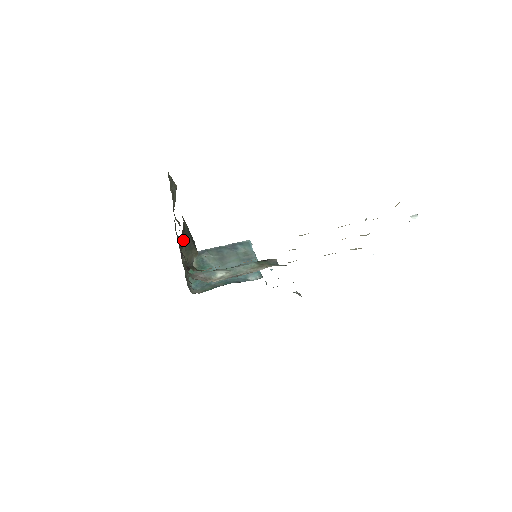
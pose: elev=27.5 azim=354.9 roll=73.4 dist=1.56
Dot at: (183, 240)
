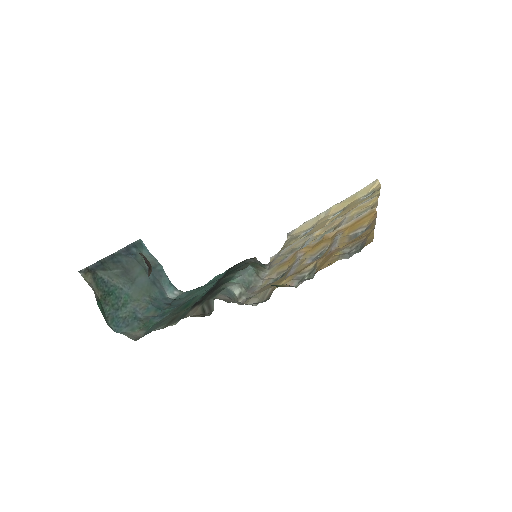
Dot at: occluded
